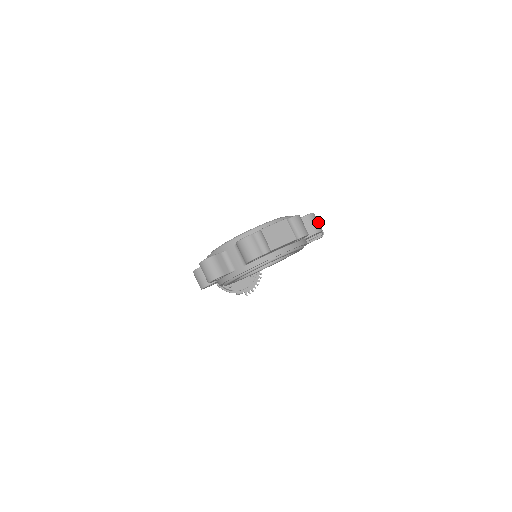
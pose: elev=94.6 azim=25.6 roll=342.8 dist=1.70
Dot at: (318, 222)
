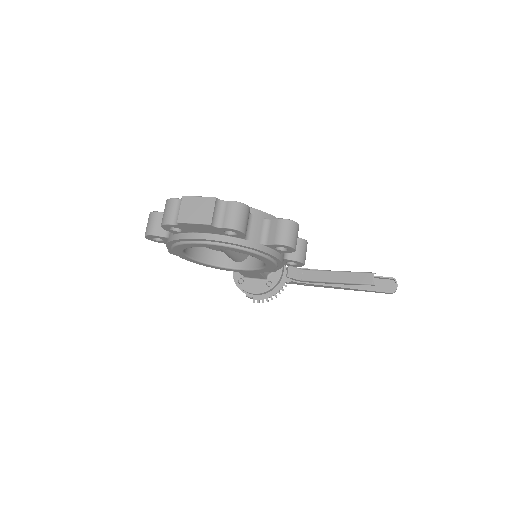
Dot at: (293, 234)
